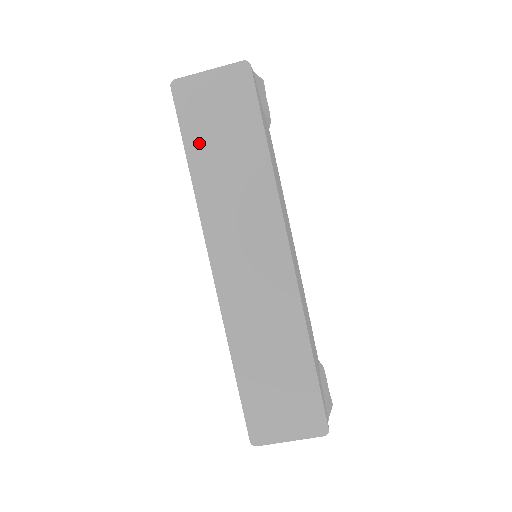
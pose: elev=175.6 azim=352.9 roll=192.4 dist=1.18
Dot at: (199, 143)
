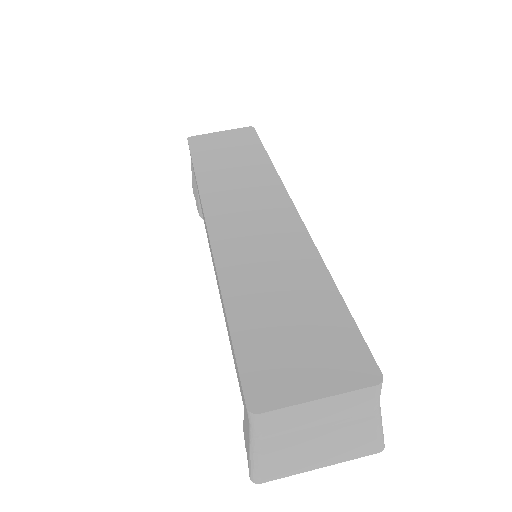
Dot at: (207, 159)
